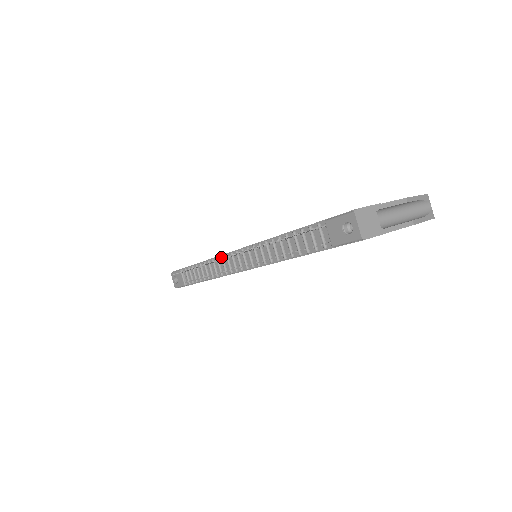
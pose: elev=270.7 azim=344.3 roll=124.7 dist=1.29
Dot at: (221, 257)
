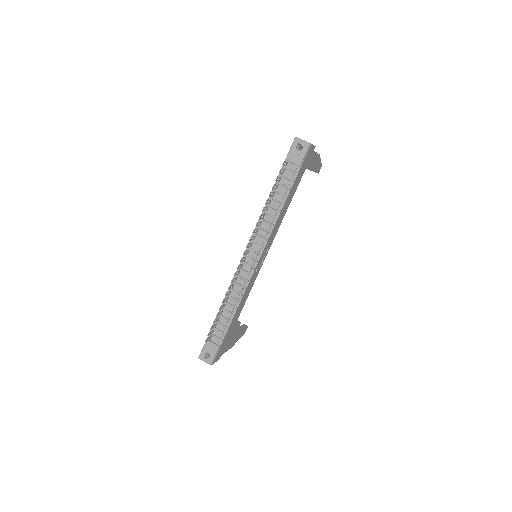
Dot at: (236, 275)
